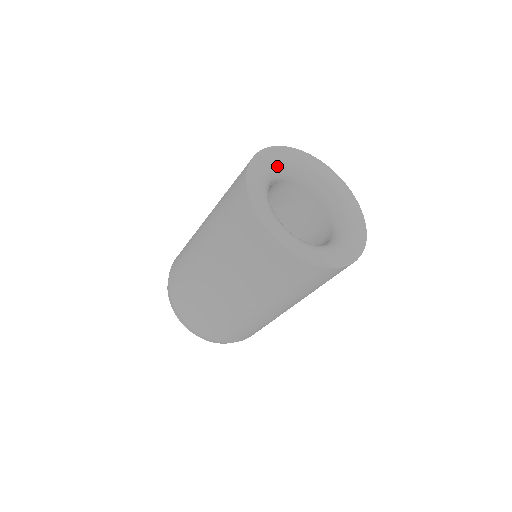
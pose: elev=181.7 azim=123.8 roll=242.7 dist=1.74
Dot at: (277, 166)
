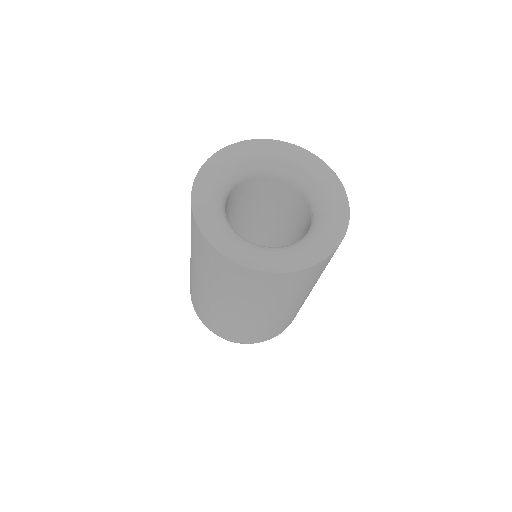
Dot at: (221, 179)
